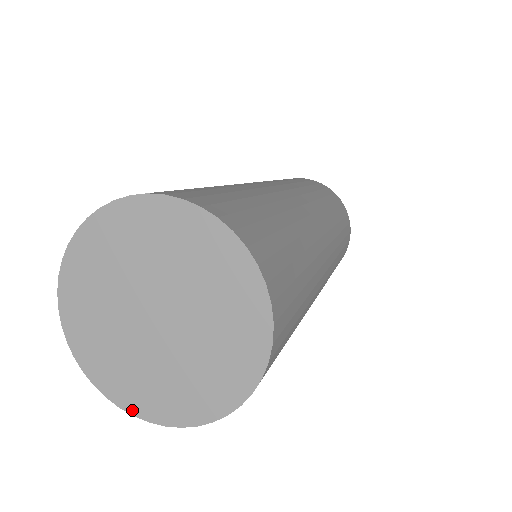
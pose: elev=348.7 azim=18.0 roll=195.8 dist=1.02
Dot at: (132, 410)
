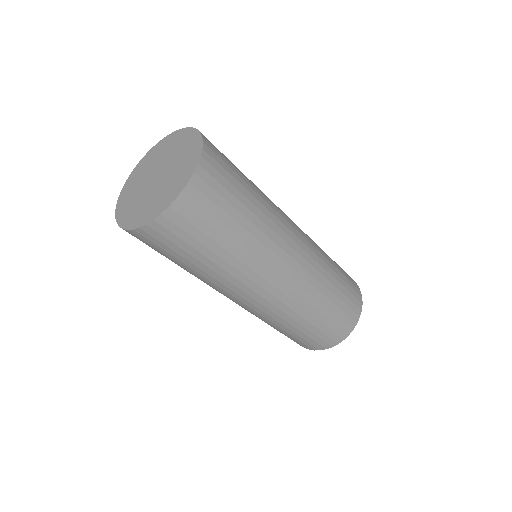
Dot at: (139, 225)
